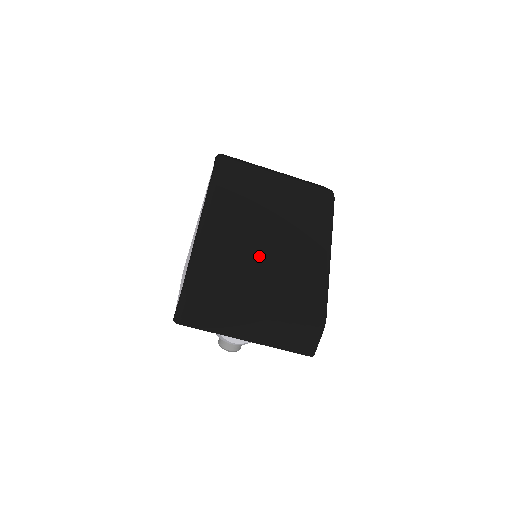
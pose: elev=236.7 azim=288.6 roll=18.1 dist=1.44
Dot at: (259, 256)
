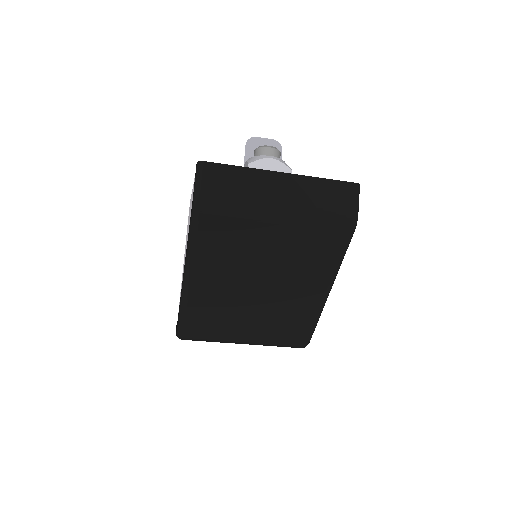
Dot at: (247, 308)
